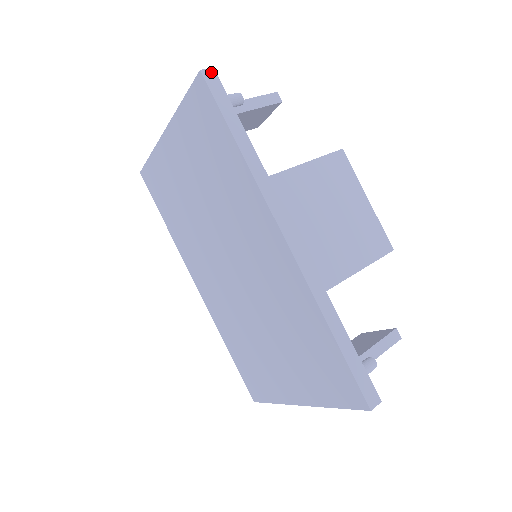
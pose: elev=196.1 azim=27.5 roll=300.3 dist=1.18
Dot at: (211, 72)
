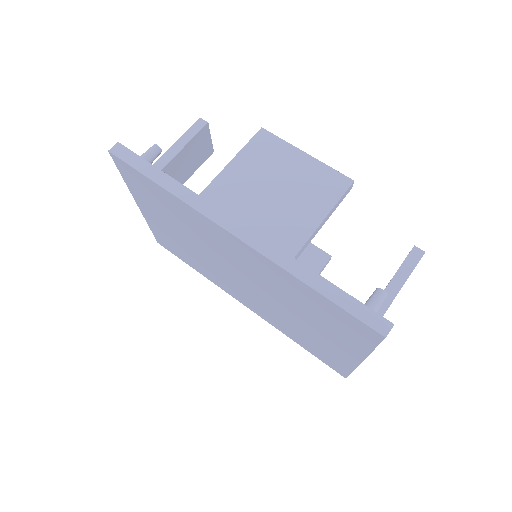
Dot at: (117, 147)
